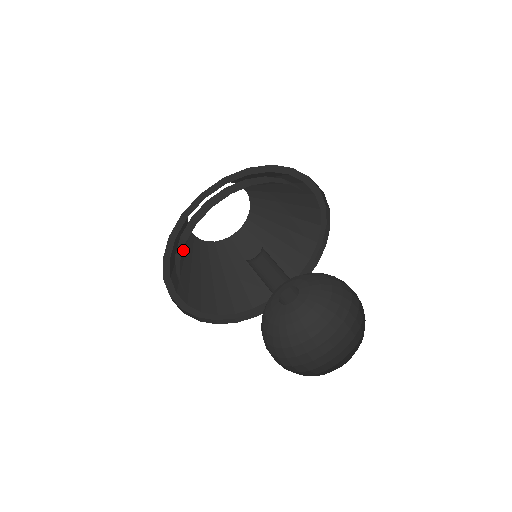
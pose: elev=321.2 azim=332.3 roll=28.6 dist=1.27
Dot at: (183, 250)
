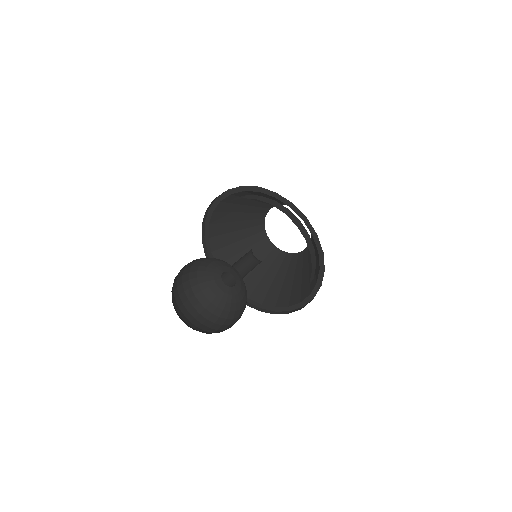
Dot at: (254, 204)
